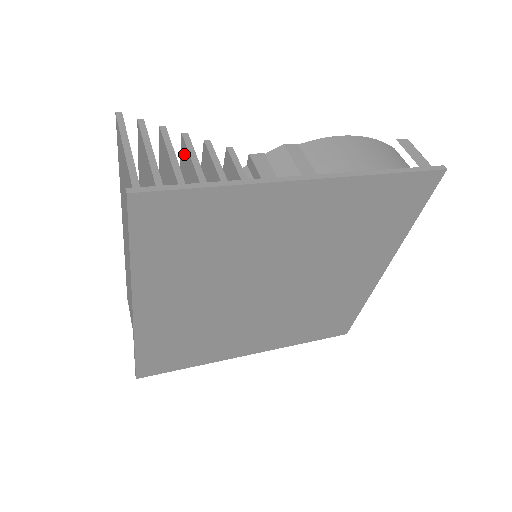
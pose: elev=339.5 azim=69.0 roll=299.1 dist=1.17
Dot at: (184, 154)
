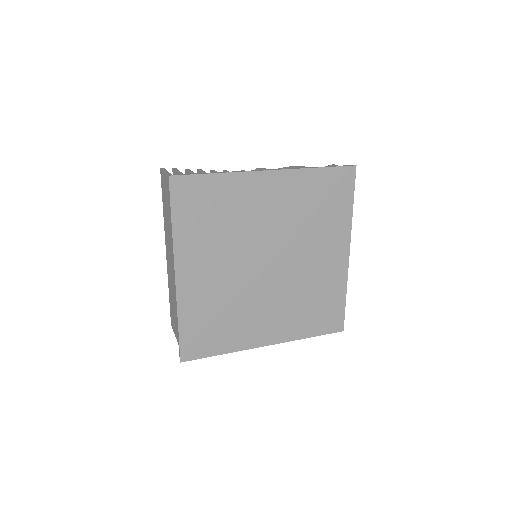
Dot at: occluded
